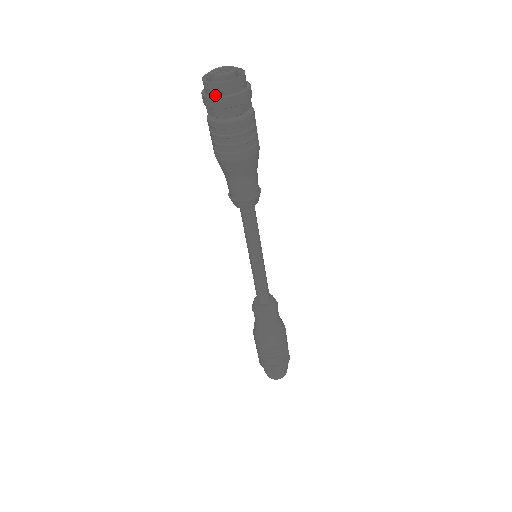
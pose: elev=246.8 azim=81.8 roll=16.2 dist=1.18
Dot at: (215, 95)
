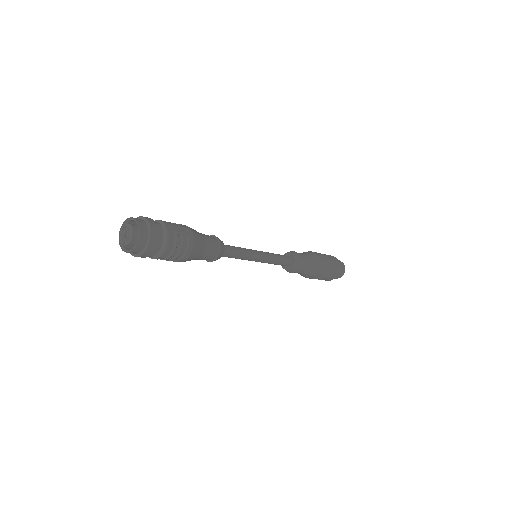
Dot at: (138, 253)
